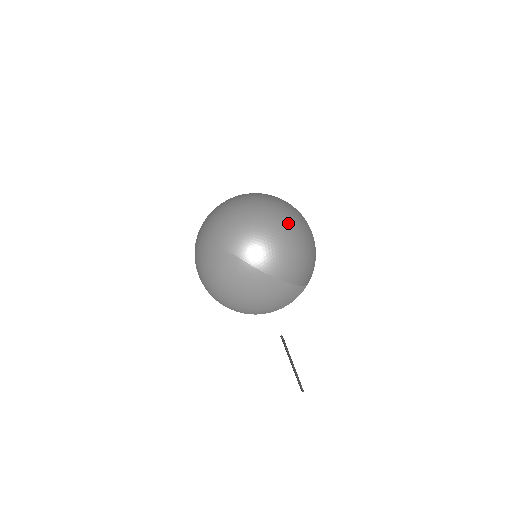
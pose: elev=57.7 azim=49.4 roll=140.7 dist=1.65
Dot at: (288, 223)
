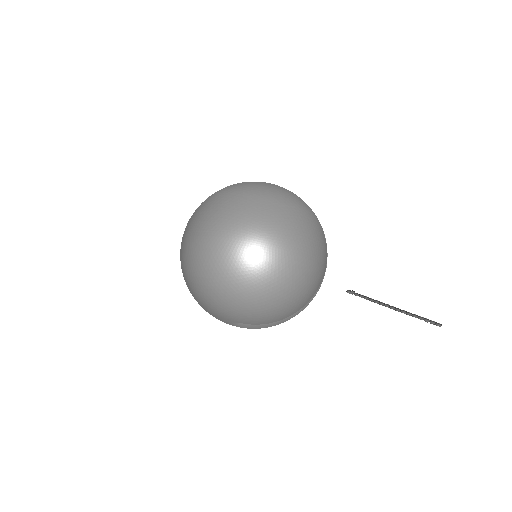
Dot at: (275, 268)
